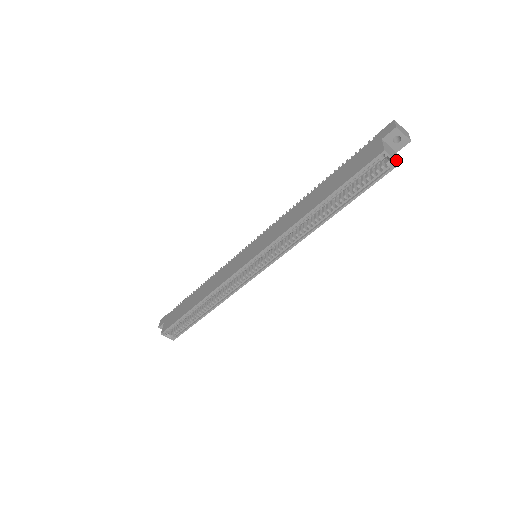
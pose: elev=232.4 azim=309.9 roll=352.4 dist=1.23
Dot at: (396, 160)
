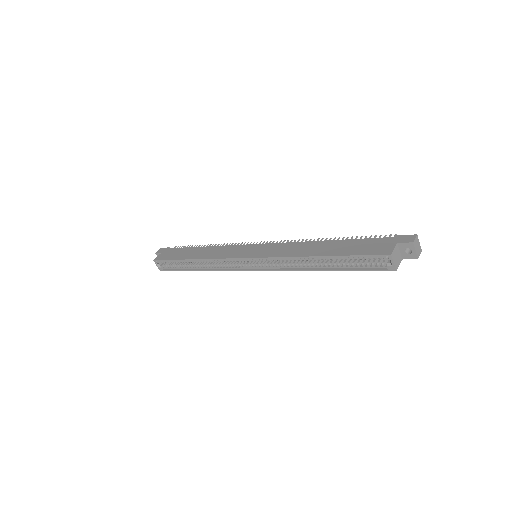
Dot at: (396, 266)
